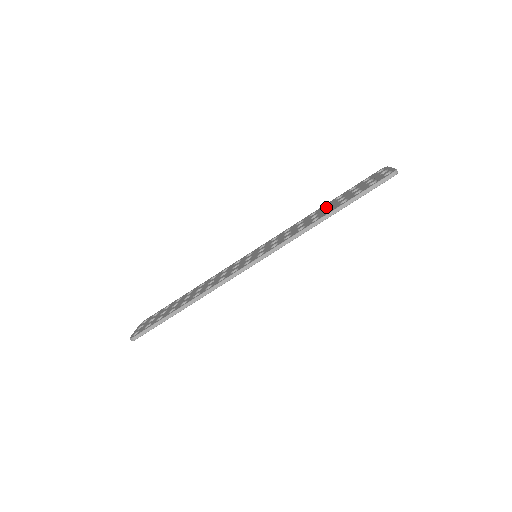
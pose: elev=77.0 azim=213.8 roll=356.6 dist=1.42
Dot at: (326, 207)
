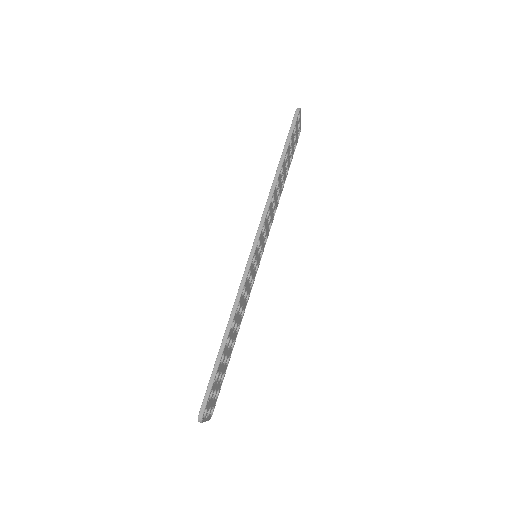
Dot at: occluded
